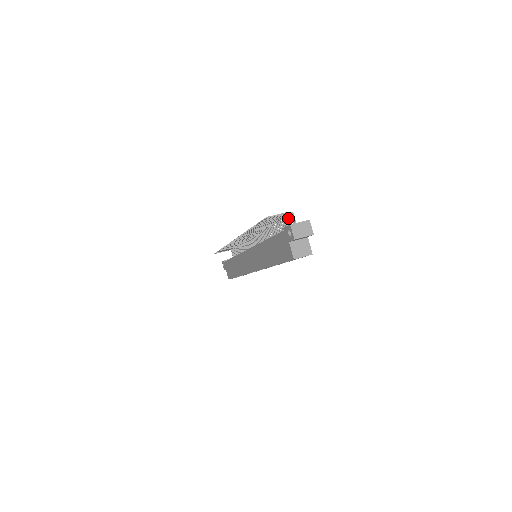
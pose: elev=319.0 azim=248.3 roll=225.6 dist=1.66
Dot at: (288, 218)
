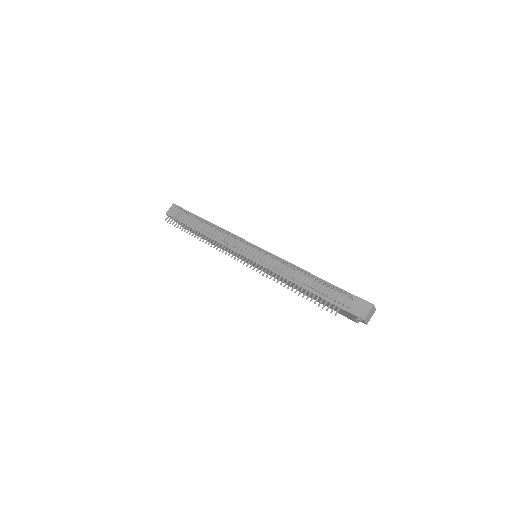
Dot at: (338, 288)
